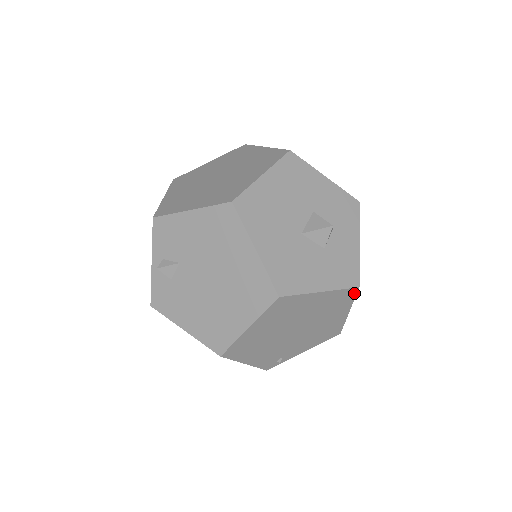
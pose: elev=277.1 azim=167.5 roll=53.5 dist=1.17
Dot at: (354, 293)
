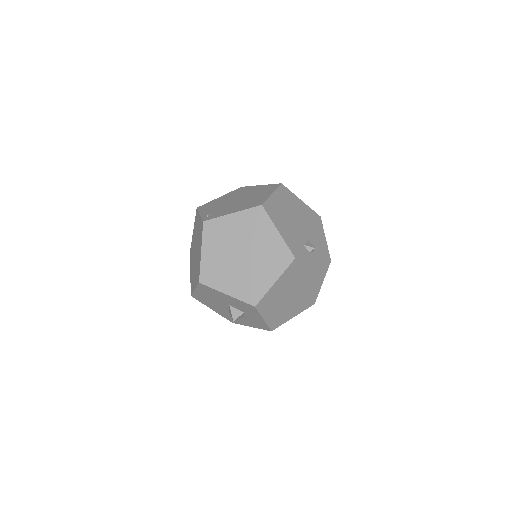
Dot at: (275, 328)
